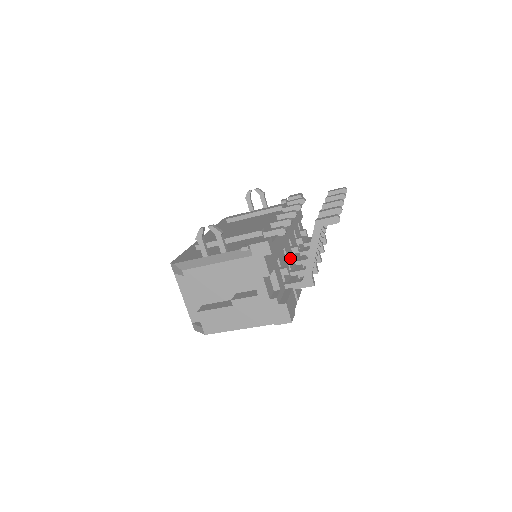
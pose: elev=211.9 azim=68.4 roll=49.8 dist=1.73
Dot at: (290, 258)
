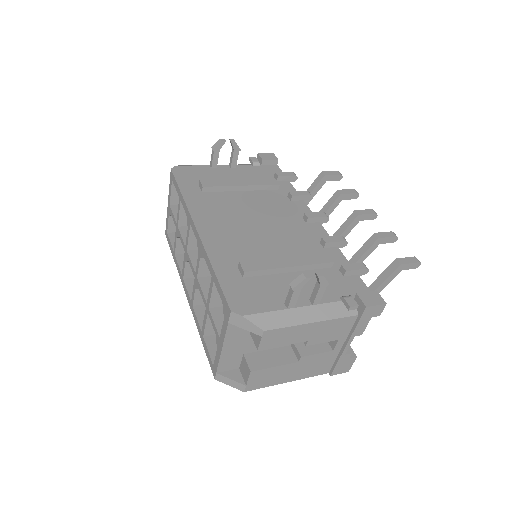
Dot at: occluded
